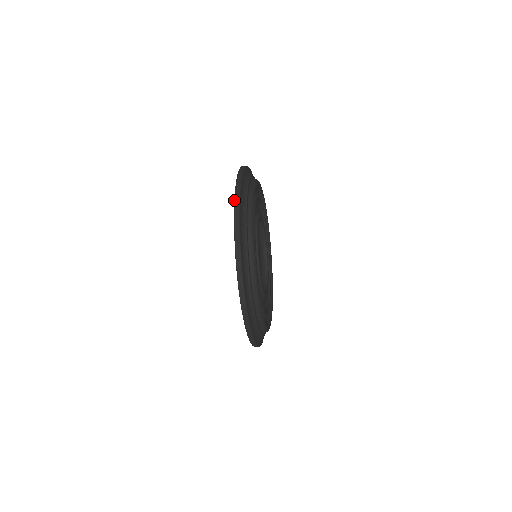
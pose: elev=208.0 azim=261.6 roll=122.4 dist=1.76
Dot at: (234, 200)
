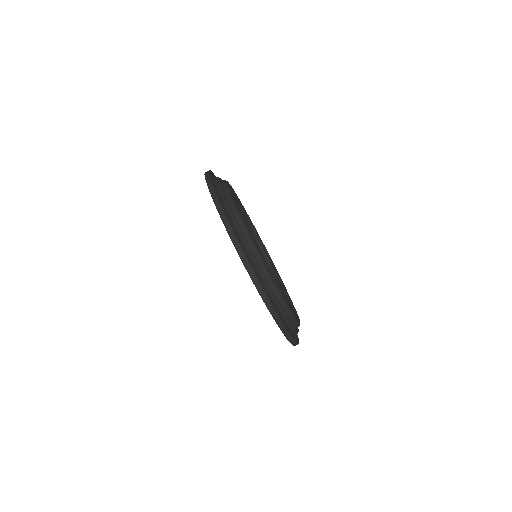
Dot at: occluded
